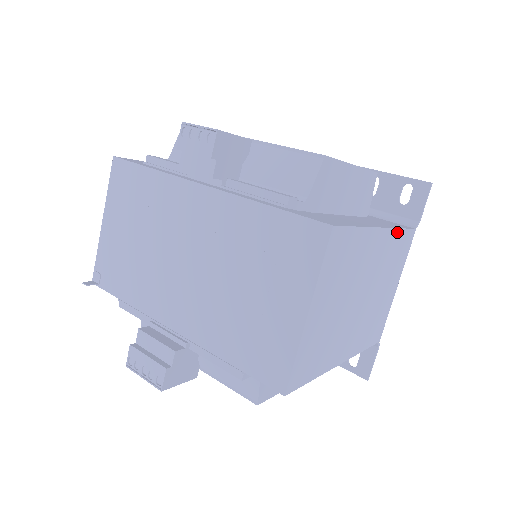
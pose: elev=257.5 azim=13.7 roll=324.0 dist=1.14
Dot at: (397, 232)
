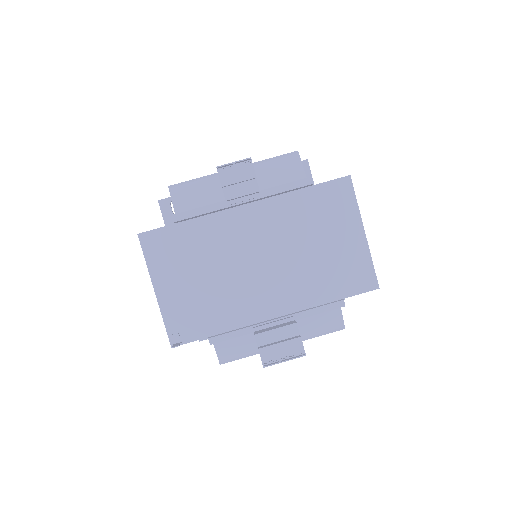
Dot at: occluded
